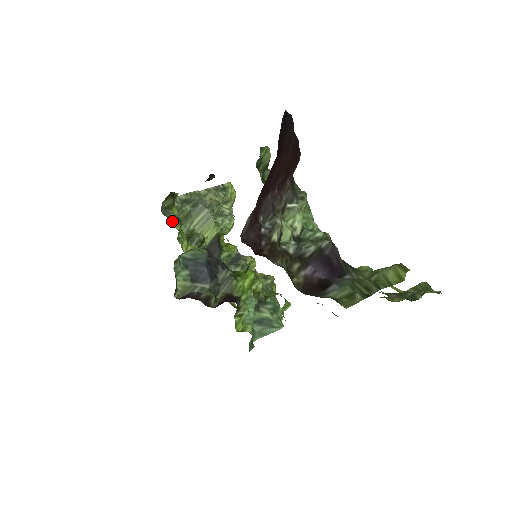
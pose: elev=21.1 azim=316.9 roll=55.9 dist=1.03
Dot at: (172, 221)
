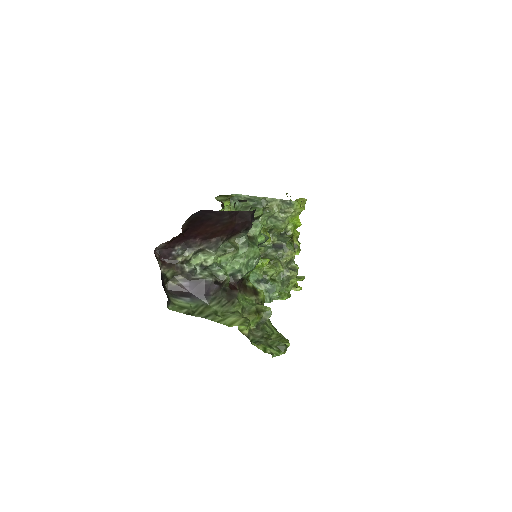
Dot at: (224, 207)
